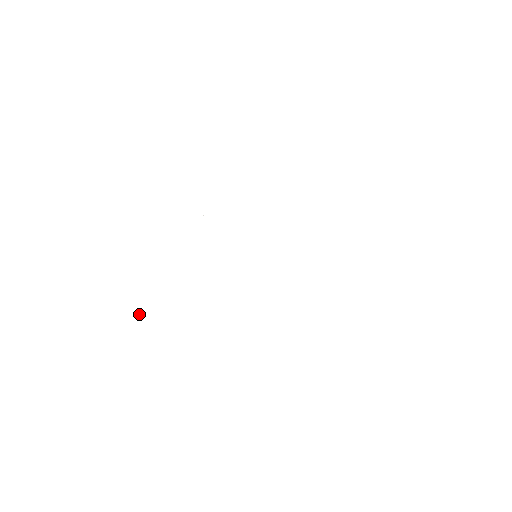
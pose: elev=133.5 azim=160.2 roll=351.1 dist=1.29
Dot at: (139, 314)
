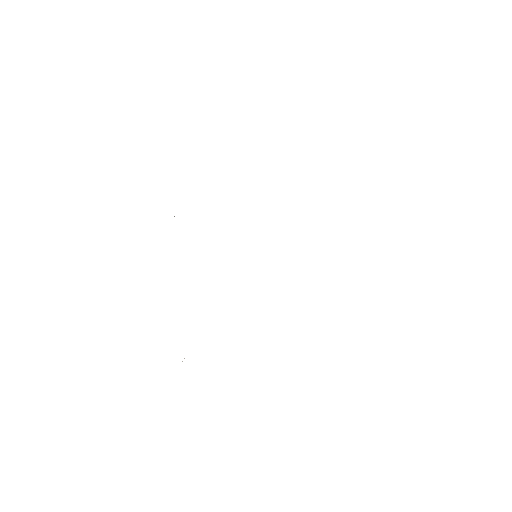
Dot at: occluded
